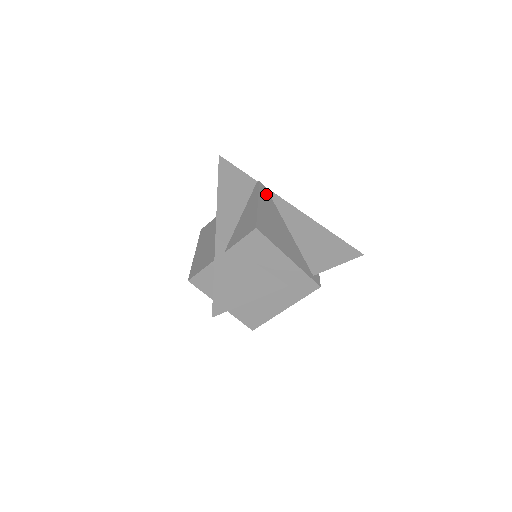
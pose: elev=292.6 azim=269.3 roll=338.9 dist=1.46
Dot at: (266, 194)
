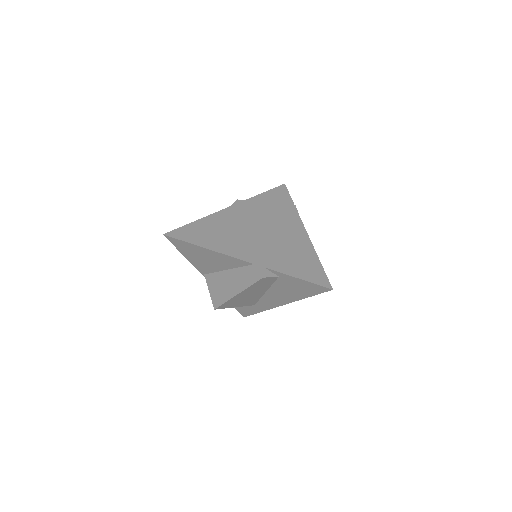
Dot at: (290, 212)
